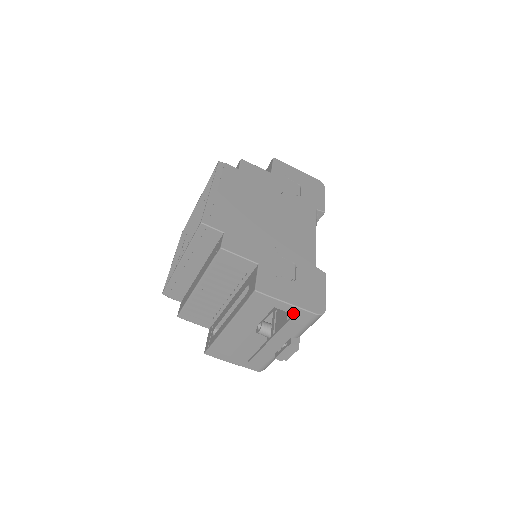
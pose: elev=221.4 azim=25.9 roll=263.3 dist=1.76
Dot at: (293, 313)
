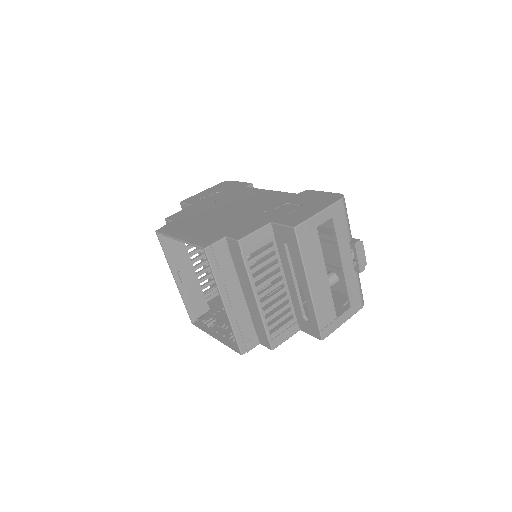
Dot at: (330, 217)
